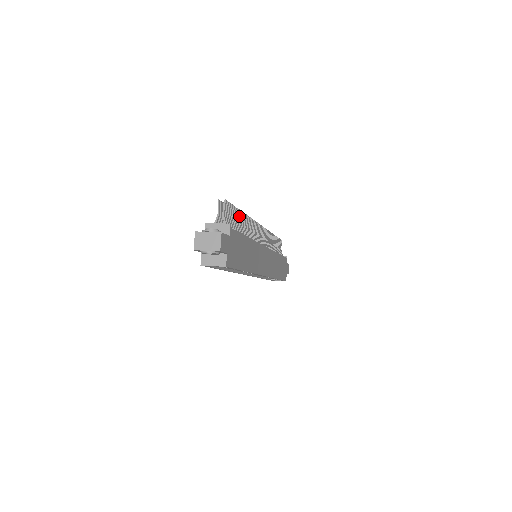
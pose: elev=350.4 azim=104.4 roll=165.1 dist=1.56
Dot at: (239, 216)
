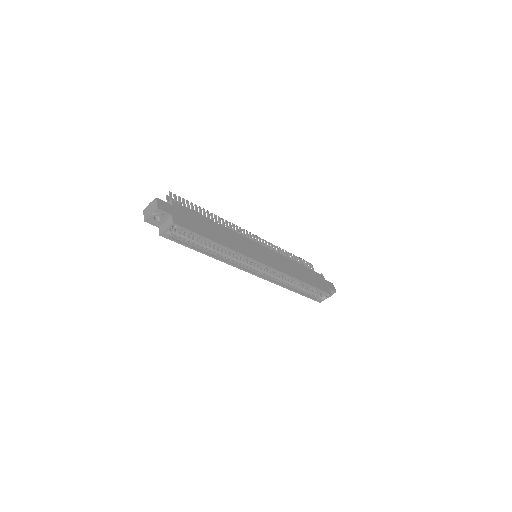
Dot at: (201, 211)
